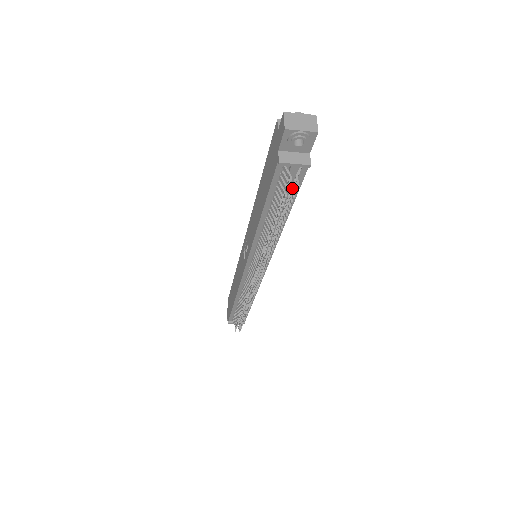
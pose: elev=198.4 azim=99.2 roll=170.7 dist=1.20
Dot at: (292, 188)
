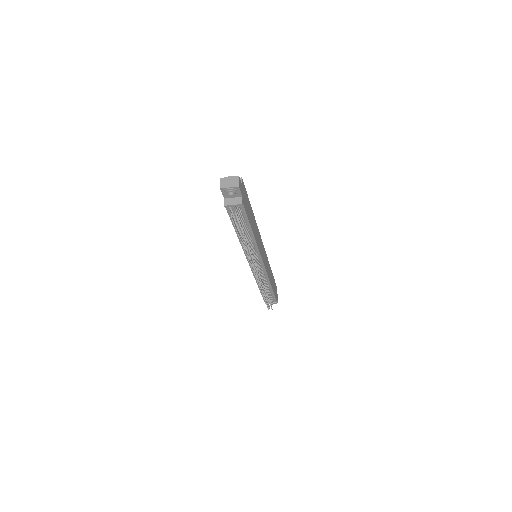
Dot at: occluded
